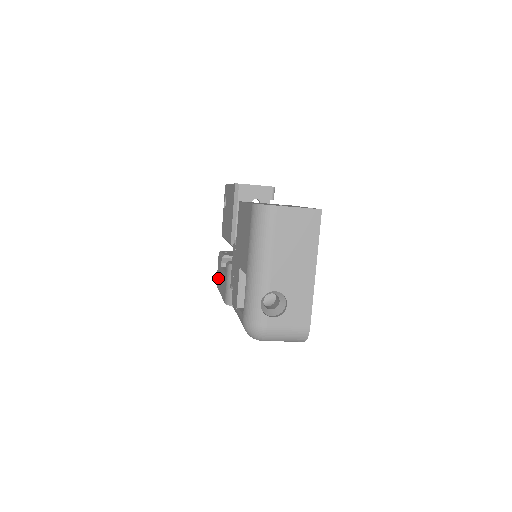
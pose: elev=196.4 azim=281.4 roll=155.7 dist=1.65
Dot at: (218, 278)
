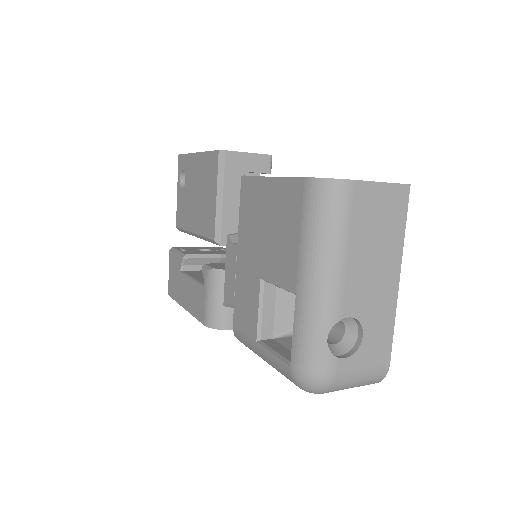
Dot at: (173, 286)
